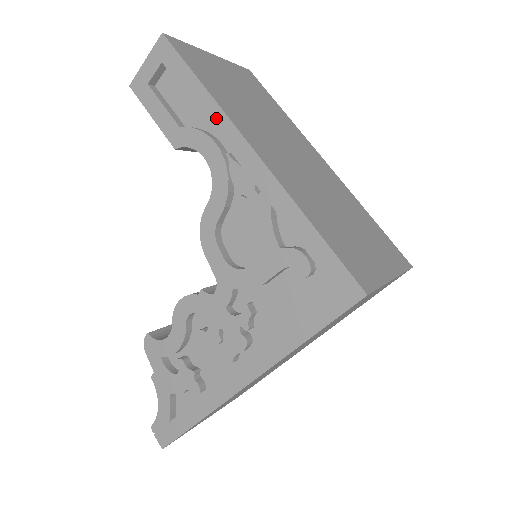
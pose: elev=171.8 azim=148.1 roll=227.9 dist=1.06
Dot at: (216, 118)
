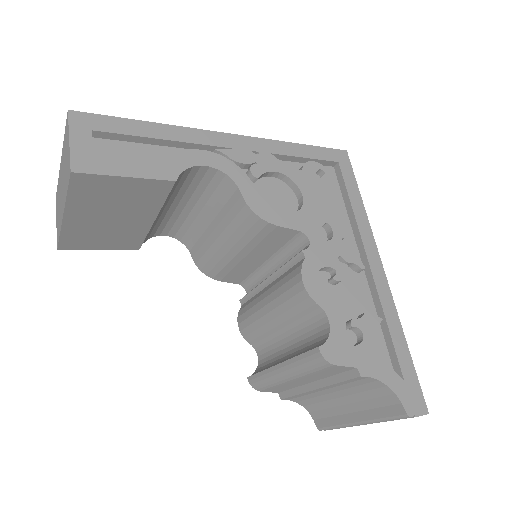
Dot at: (184, 135)
